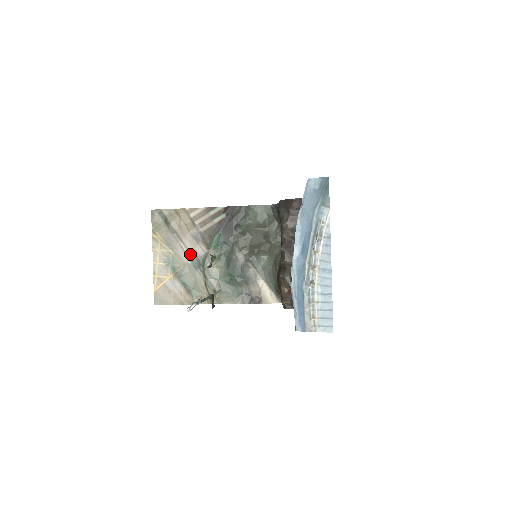
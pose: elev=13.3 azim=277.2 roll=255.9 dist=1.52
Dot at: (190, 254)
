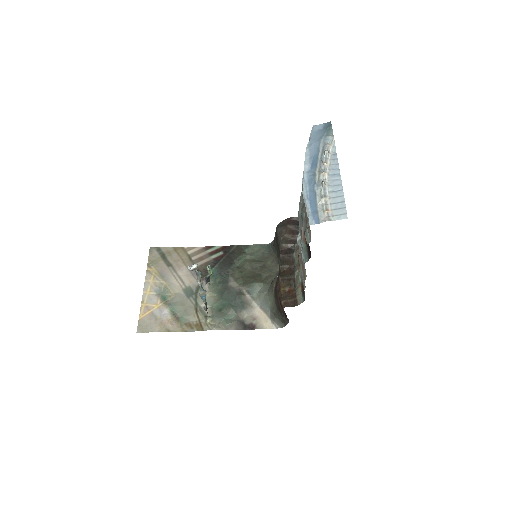
Dot at: (183, 284)
